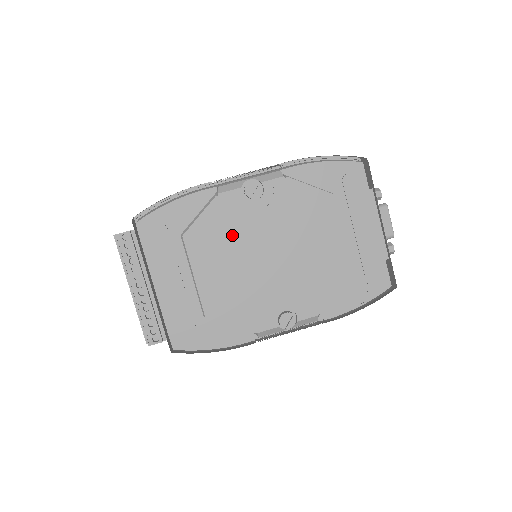
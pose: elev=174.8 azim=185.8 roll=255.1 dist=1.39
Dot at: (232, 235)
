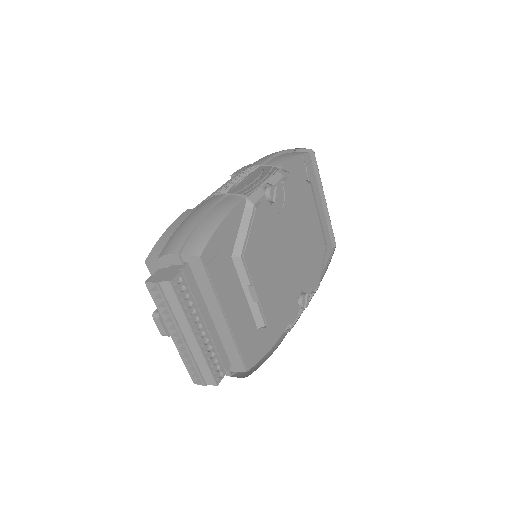
Dot at: (270, 242)
